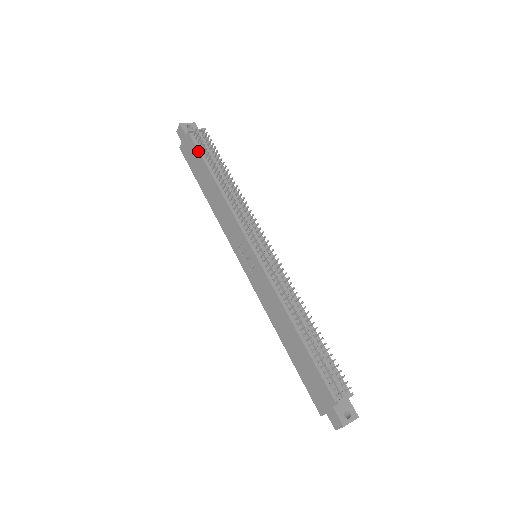
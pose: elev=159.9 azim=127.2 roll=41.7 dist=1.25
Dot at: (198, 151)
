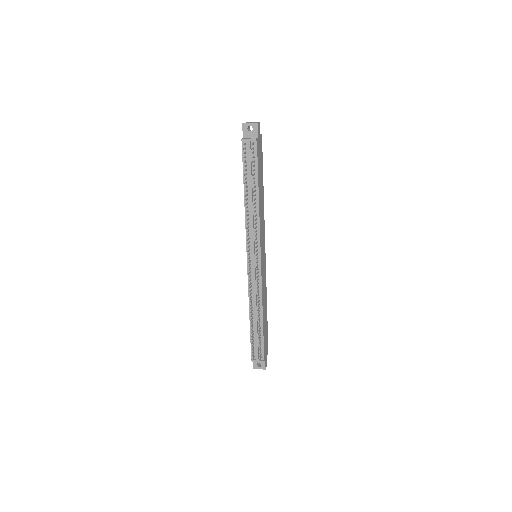
Dot at: occluded
